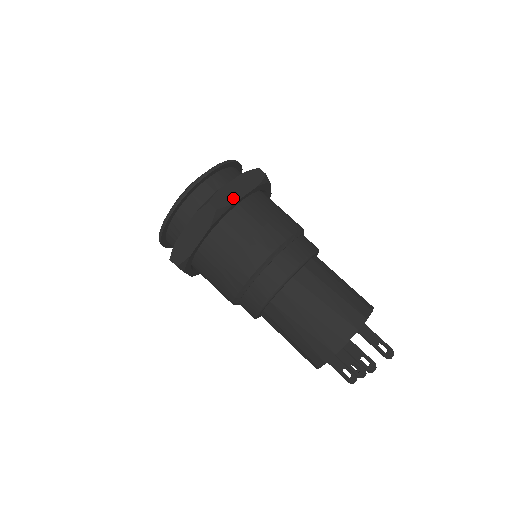
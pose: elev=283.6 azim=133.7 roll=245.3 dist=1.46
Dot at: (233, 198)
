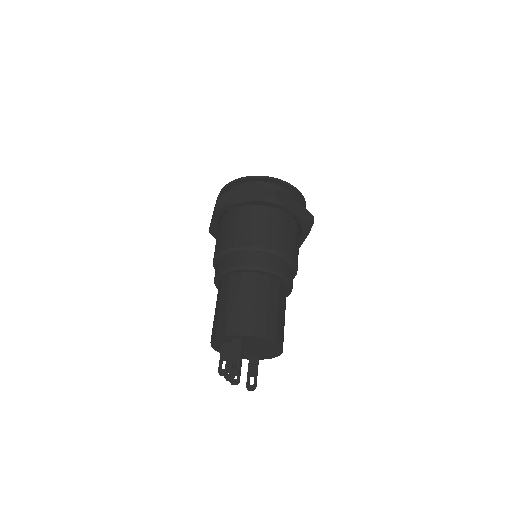
Dot at: (234, 200)
